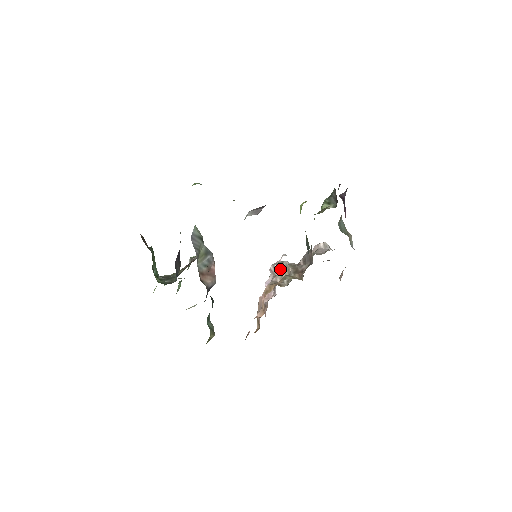
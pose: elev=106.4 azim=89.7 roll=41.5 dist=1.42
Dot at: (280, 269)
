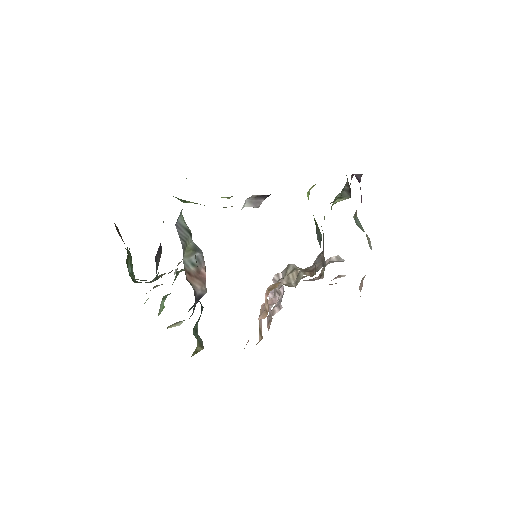
Dot at: (286, 272)
